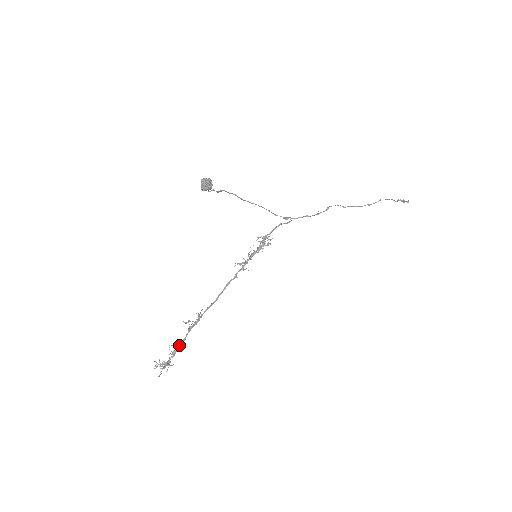
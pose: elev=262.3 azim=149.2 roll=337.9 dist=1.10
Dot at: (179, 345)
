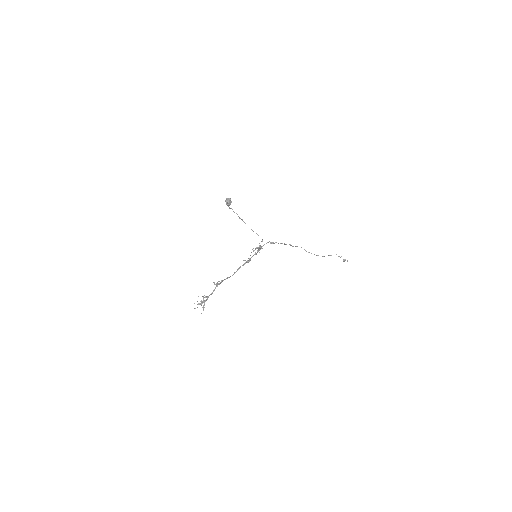
Dot at: (211, 294)
